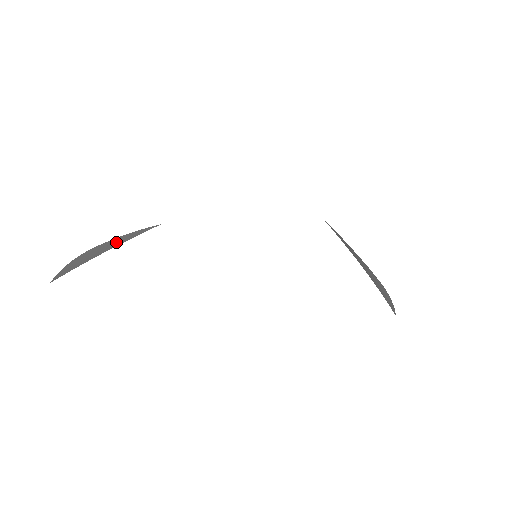
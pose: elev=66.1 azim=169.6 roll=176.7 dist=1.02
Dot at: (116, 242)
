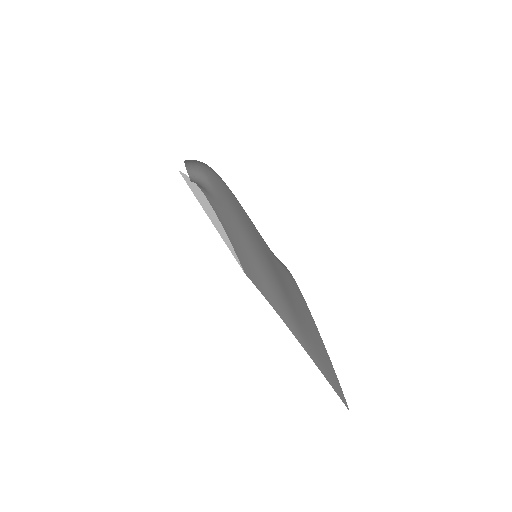
Dot at: (216, 222)
